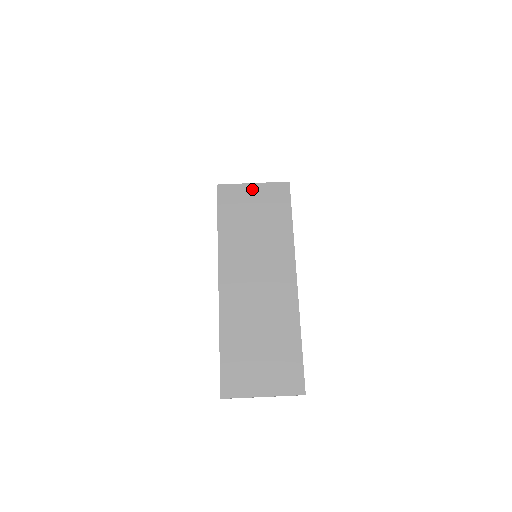
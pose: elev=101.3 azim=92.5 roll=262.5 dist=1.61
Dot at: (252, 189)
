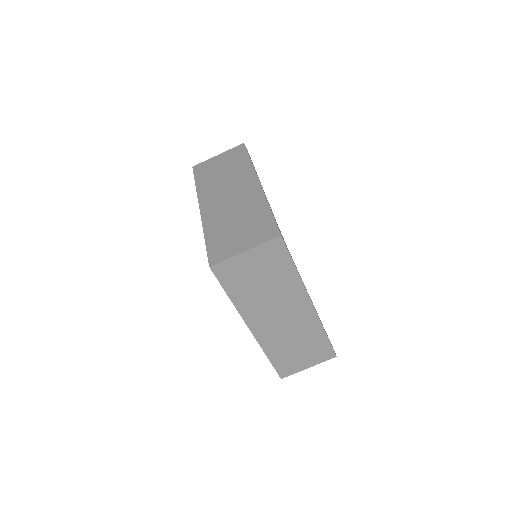
Dot at: (246, 257)
